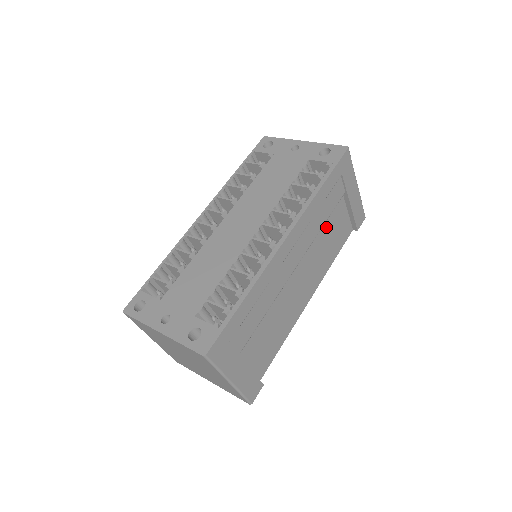
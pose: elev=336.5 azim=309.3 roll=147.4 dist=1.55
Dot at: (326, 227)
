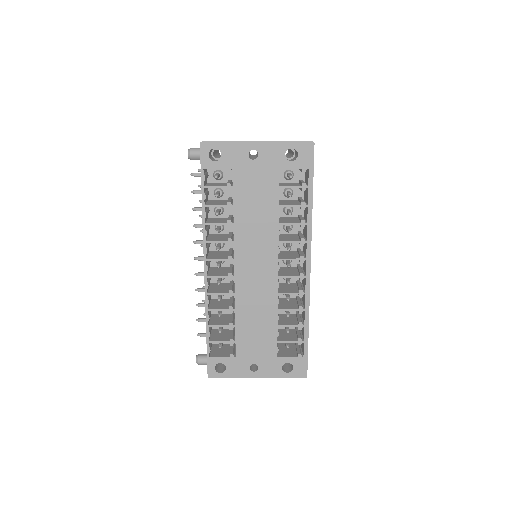
Dot at: occluded
